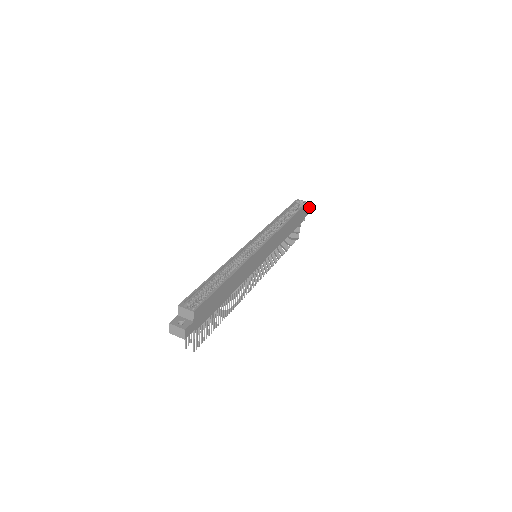
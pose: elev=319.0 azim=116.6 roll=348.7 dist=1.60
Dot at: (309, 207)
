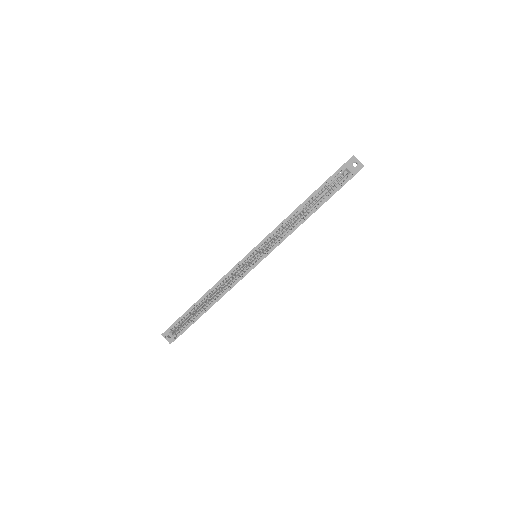
Dot at: occluded
